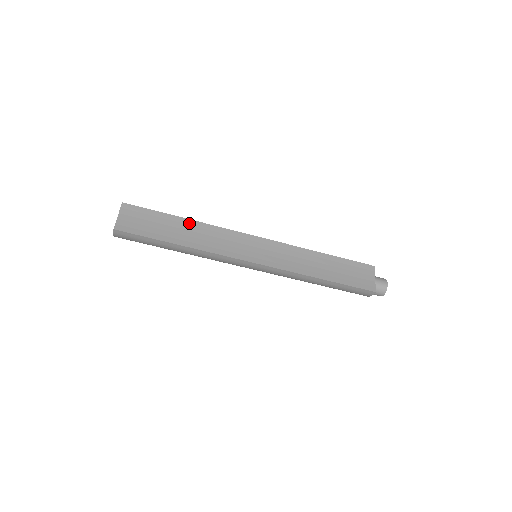
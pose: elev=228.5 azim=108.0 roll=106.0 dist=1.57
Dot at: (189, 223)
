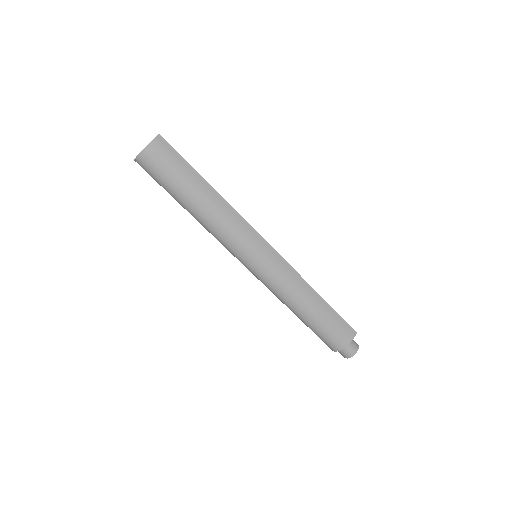
Dot at: occluded
